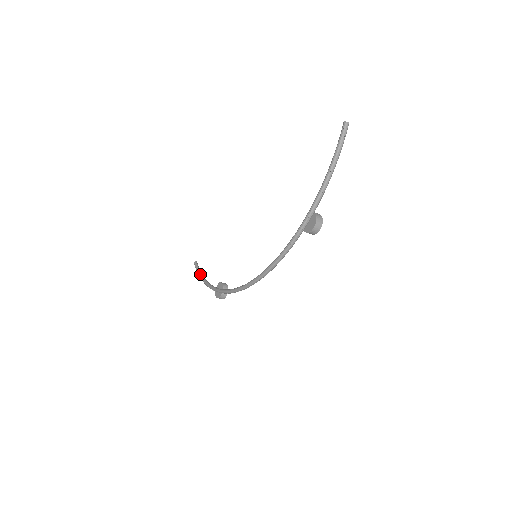
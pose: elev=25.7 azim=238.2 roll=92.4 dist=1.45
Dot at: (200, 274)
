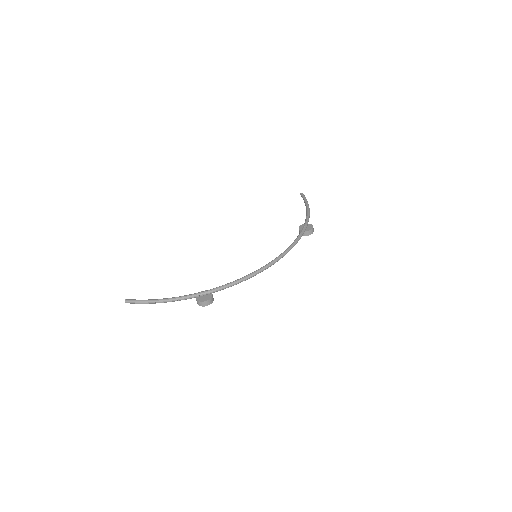
Dot at: (153, 299)
